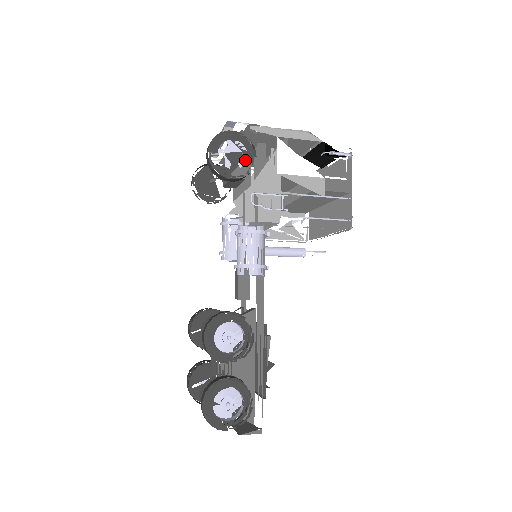
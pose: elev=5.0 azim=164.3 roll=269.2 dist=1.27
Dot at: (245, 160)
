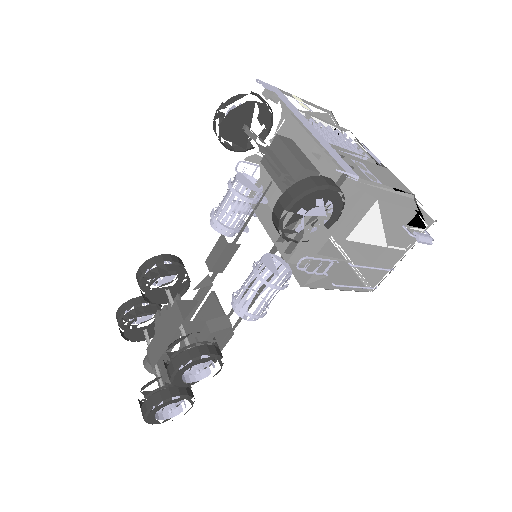
Dot at: occluded
